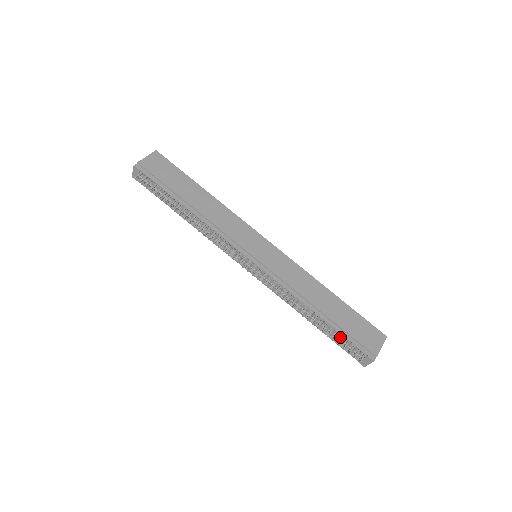
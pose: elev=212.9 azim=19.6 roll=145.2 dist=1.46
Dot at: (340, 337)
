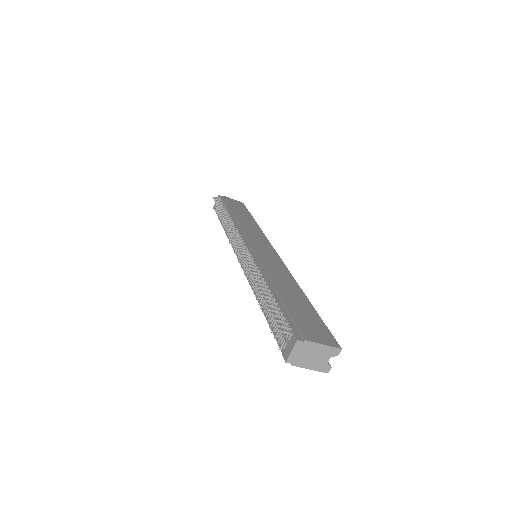
Dot at: (278, 314)
